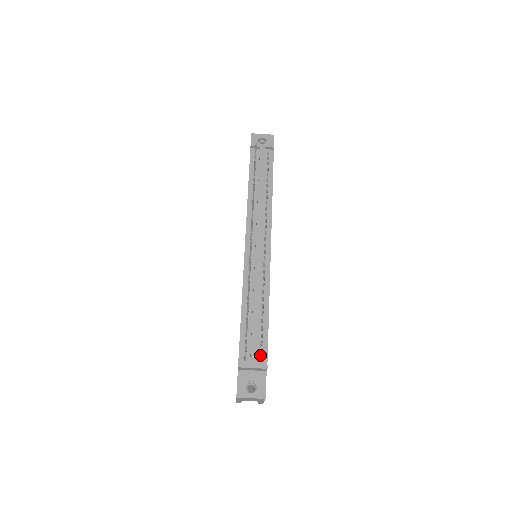
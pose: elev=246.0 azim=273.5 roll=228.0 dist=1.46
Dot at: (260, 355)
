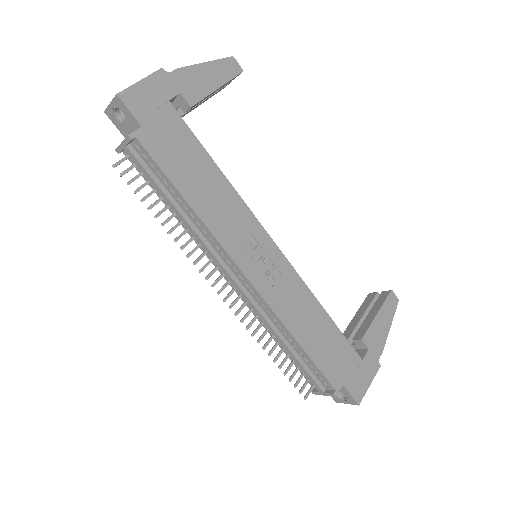
Dot at: (323, 382)
